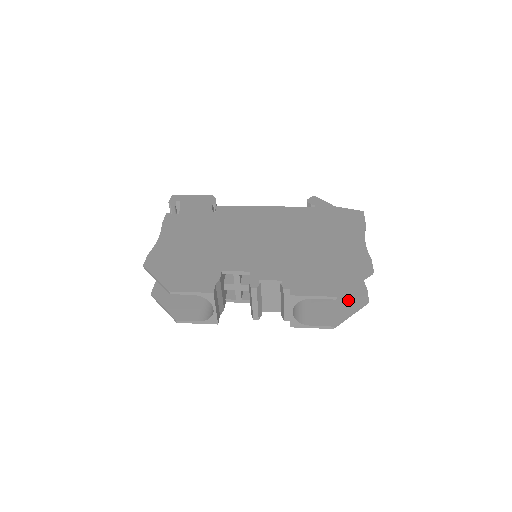
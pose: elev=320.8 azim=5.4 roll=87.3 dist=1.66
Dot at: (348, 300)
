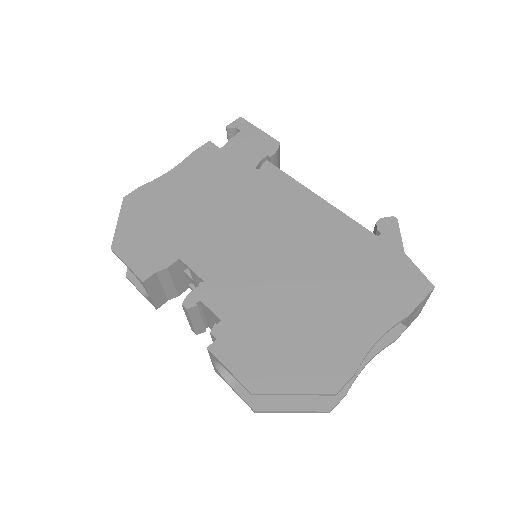
Dot at: occluded
